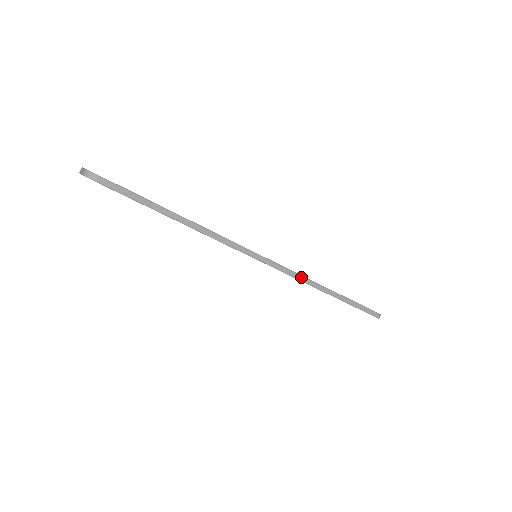
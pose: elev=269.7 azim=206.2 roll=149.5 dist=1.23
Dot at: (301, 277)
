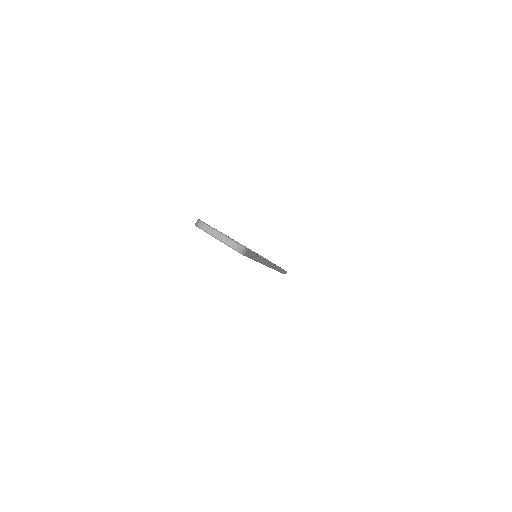
Dot at: (277, 268)
